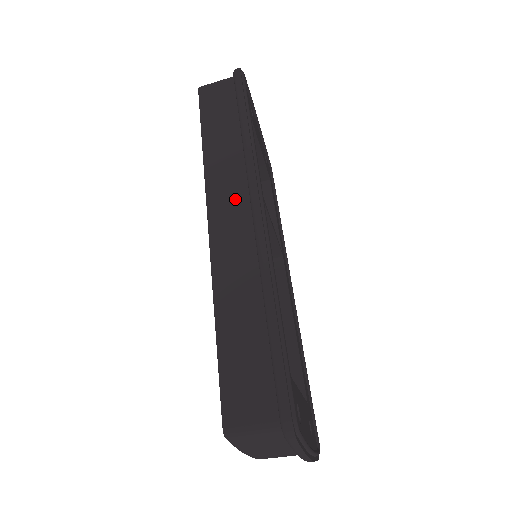
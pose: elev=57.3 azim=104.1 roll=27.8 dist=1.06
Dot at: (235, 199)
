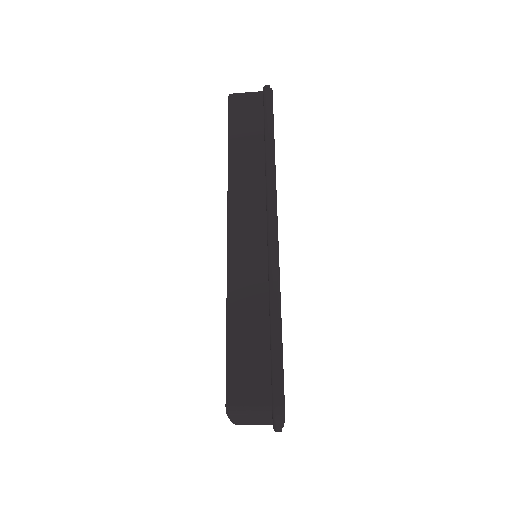
Dot at: (253, 214)
